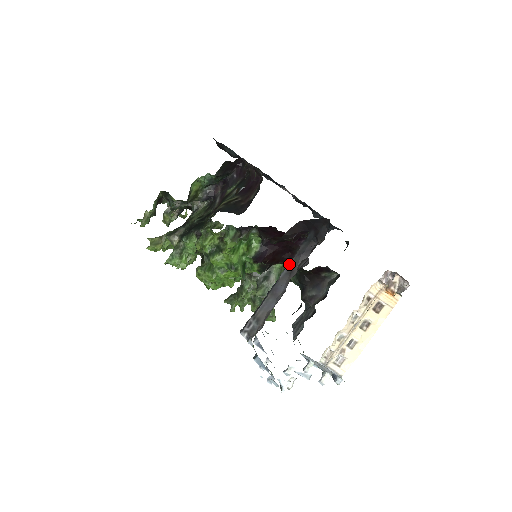
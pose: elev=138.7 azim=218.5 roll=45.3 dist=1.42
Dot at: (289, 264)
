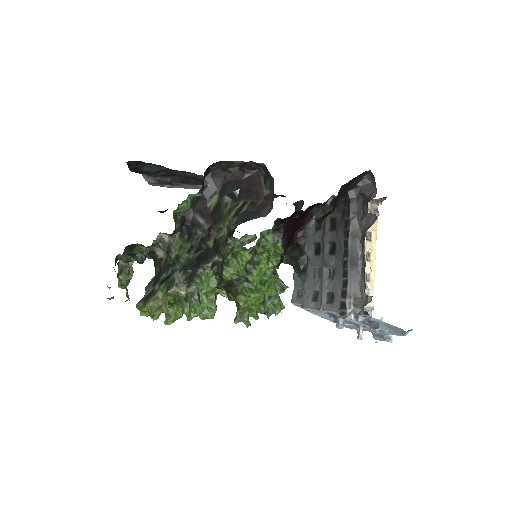
Dot at: (350, 230)
